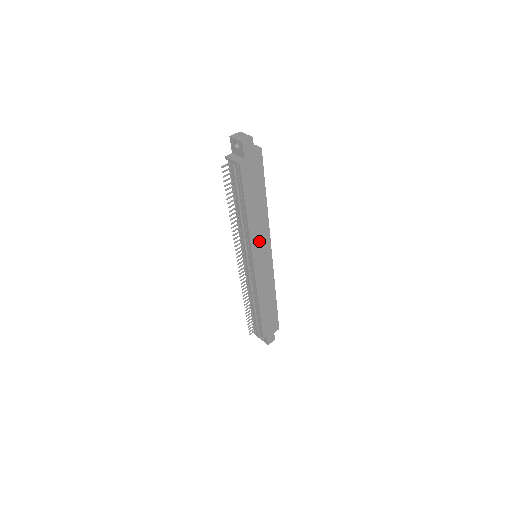
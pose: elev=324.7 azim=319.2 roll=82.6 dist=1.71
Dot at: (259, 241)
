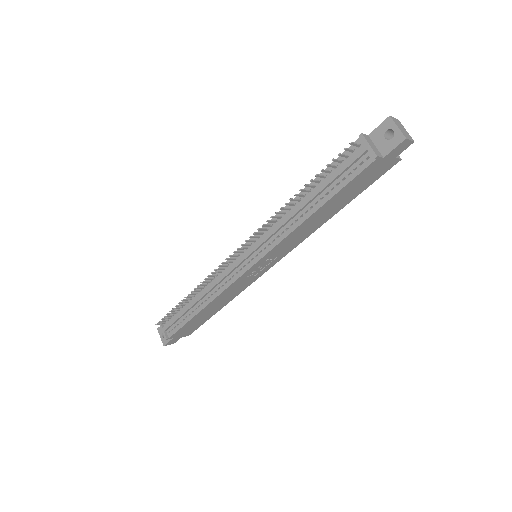
Dot at: (283, 247)
